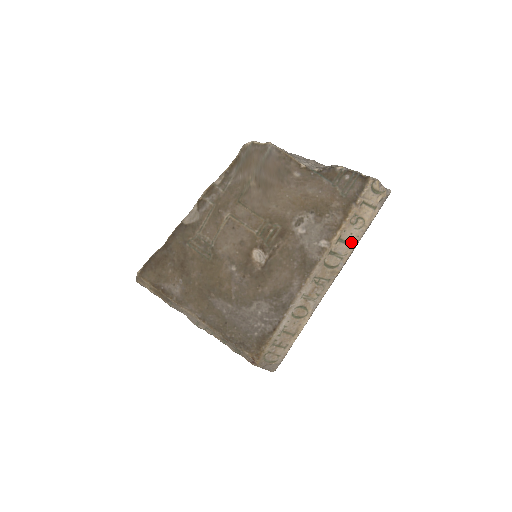
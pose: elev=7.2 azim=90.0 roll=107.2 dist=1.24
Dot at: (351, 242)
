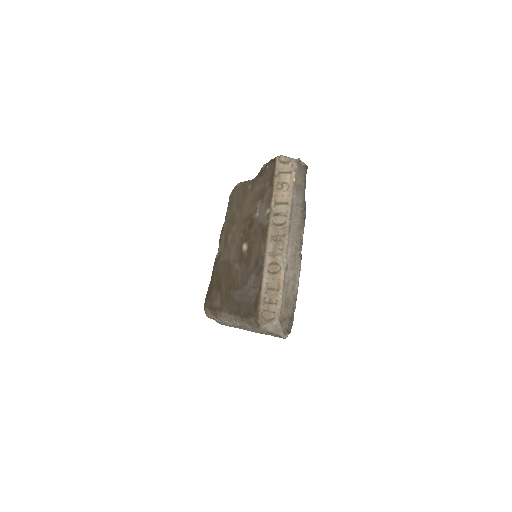
Dot at: (286, 202)
